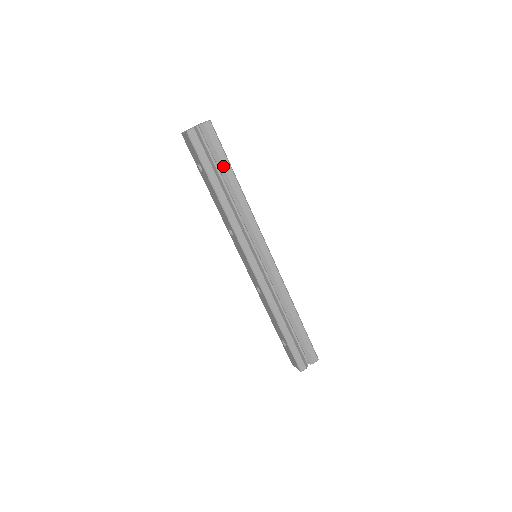
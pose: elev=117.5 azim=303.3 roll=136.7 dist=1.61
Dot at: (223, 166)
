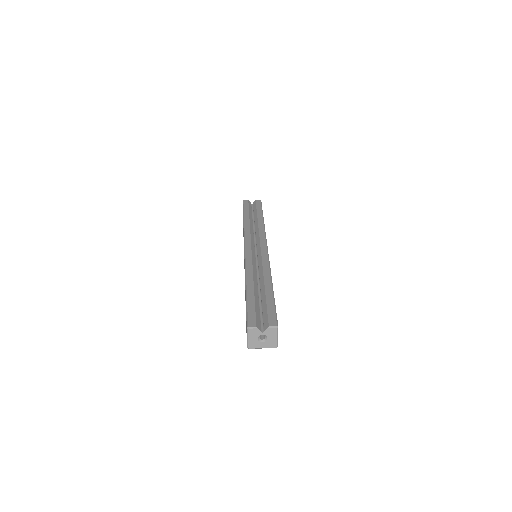
Dot at: (257, 212)
